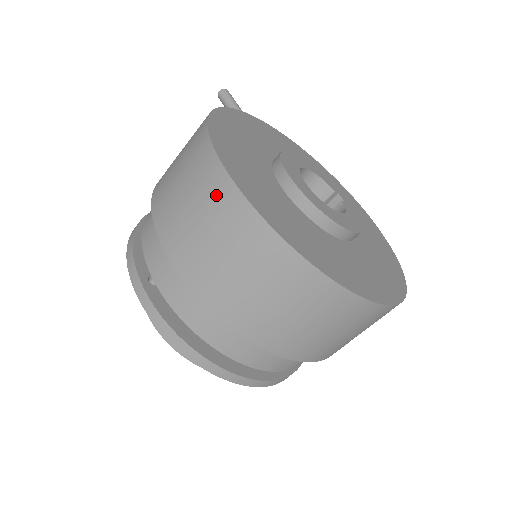
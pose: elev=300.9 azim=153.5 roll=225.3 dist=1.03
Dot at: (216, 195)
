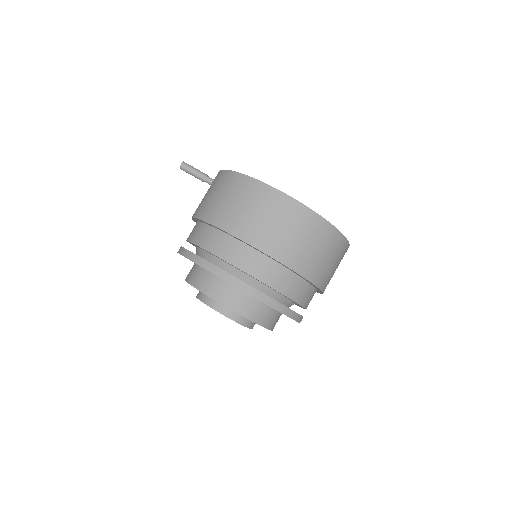
Dot at: (287, 209)
